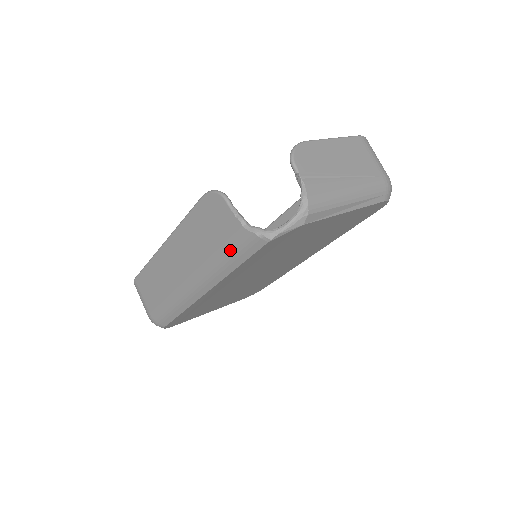
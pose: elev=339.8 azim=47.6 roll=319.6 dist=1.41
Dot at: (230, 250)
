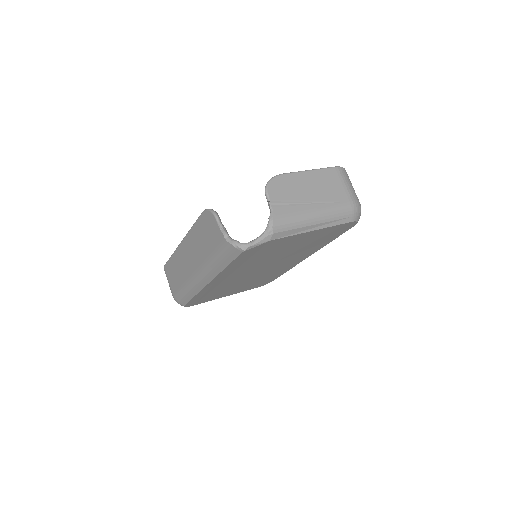
Dot at: (219, 254)
